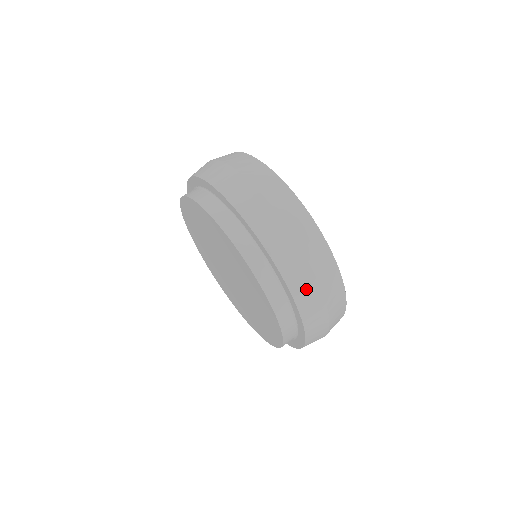
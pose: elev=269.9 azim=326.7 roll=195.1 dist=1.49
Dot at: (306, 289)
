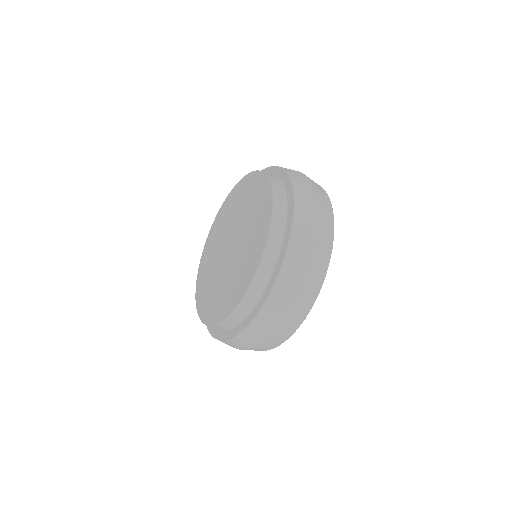
Dot at: (301, 246)
